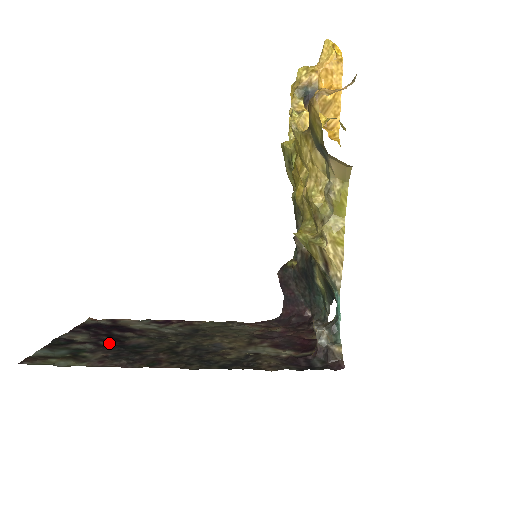
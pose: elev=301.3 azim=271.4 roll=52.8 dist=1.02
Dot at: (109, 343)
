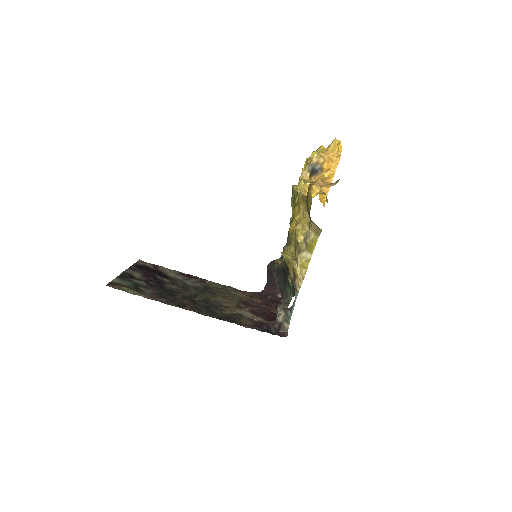
Dot at: (155, 284)
